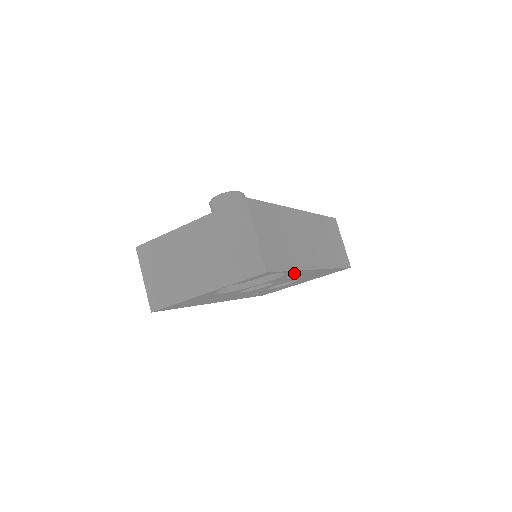
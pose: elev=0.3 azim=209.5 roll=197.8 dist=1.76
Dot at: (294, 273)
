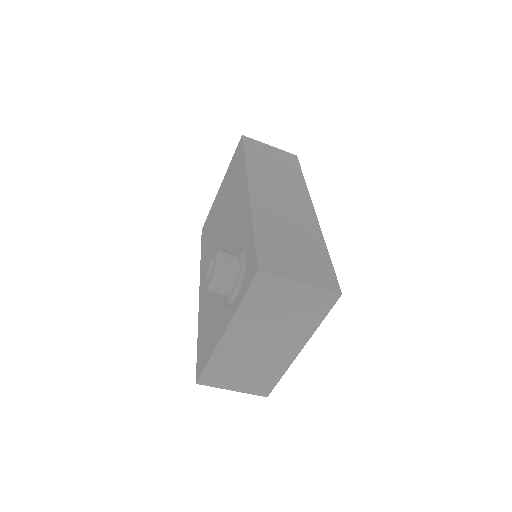
Dot at: occluded
